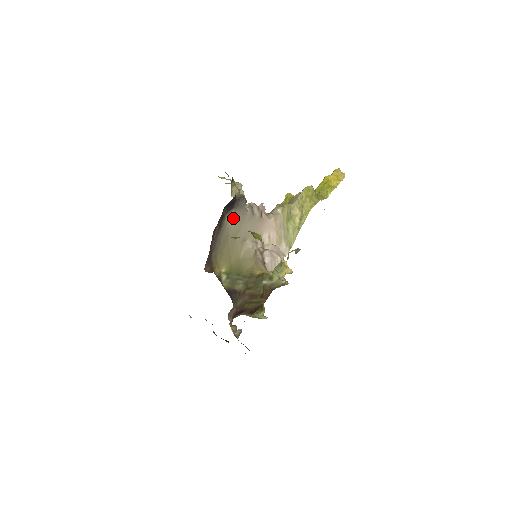
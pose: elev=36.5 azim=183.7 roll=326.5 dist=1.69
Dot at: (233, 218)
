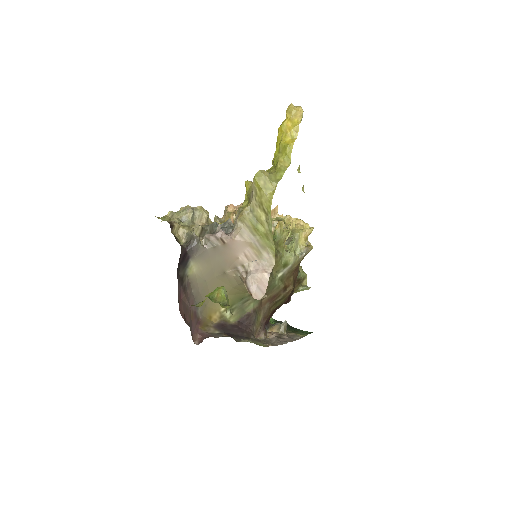
Dot at: (197, 265)
